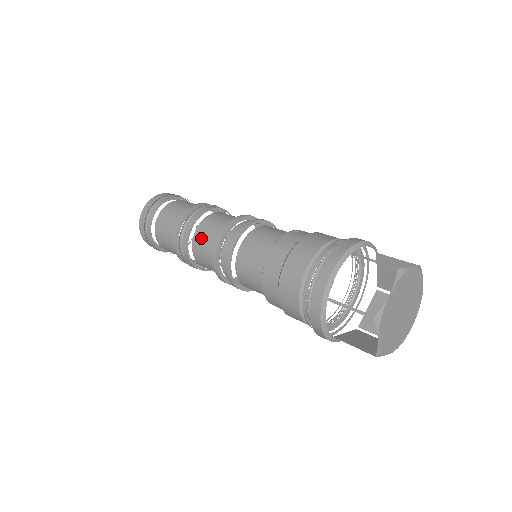
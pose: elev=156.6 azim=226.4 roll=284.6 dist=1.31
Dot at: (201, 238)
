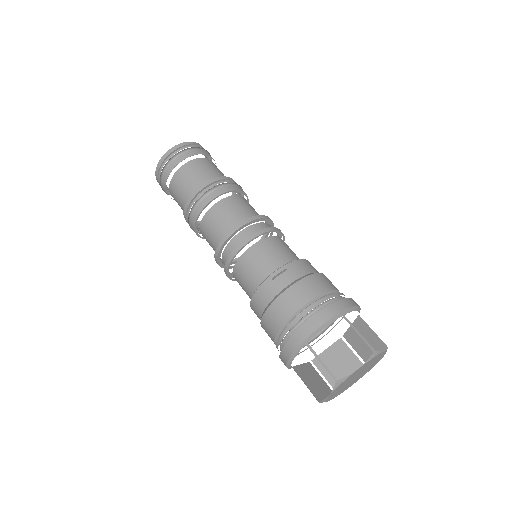
Dot at: (205, 238)
